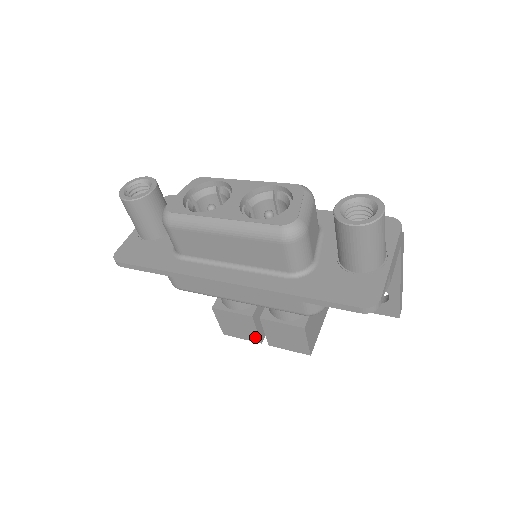
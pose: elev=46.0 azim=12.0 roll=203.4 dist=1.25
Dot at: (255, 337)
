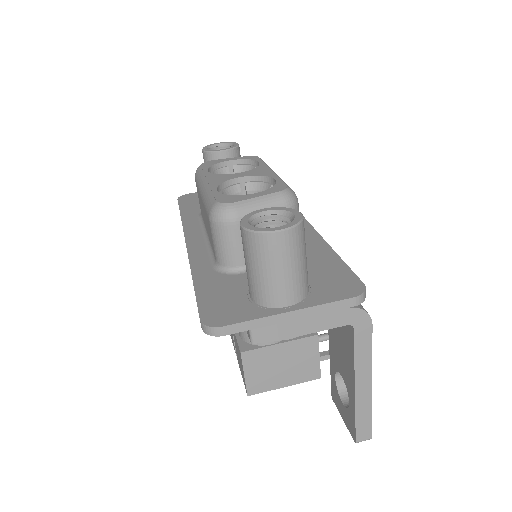
Dot at: occluded
